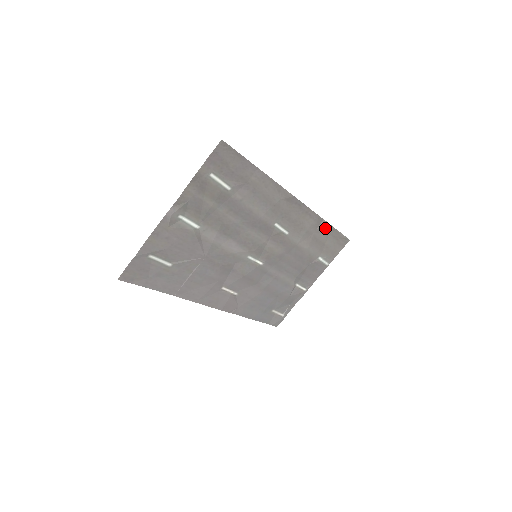
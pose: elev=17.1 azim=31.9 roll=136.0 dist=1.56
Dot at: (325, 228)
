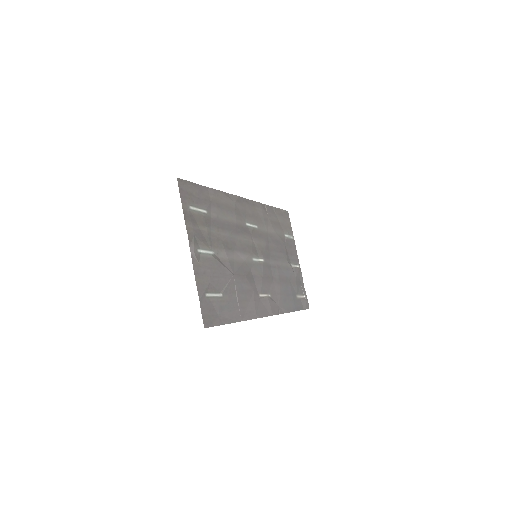
Dot at: (270, 211)
